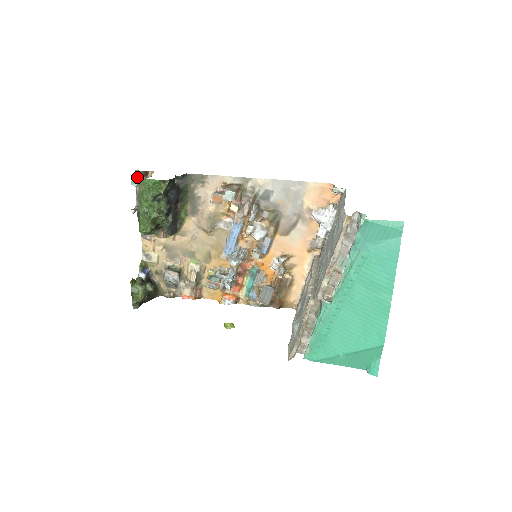
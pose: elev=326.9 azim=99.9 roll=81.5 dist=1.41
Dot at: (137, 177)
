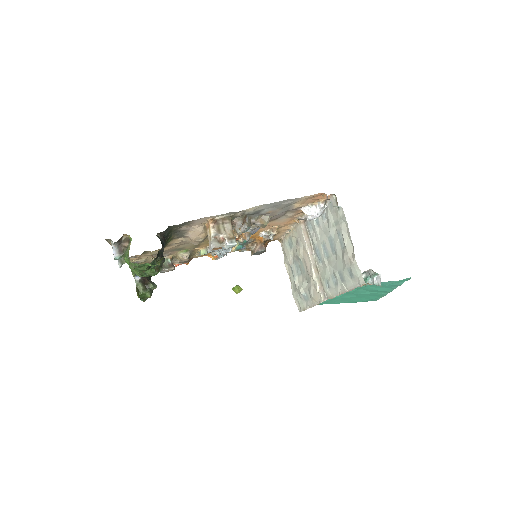
Dot at: (113, 246)
